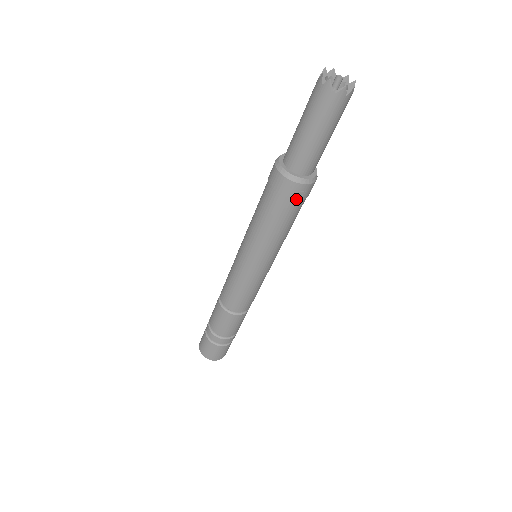
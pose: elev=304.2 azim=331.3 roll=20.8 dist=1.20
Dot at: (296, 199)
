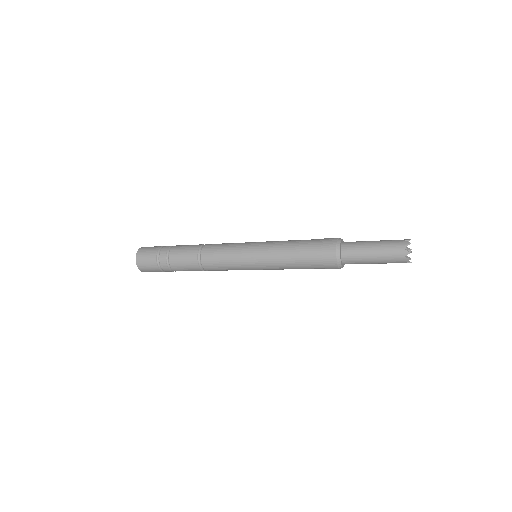
Dot at: occluded
